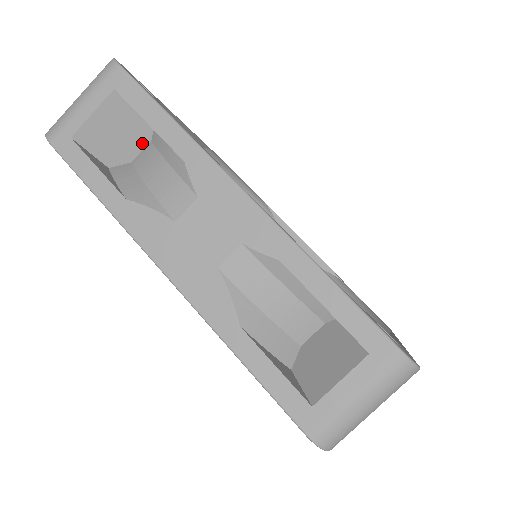
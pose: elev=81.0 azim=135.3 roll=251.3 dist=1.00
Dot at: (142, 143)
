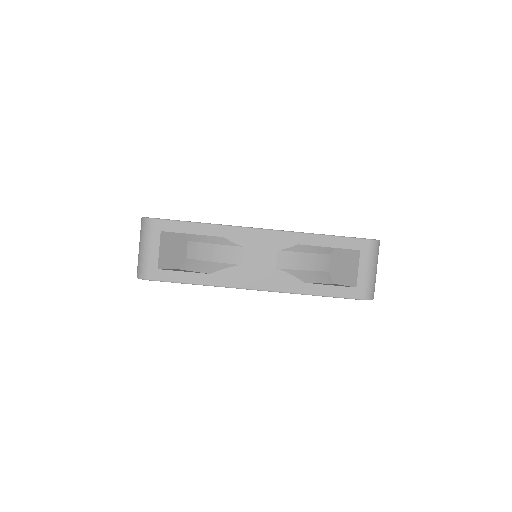
Dot at: (185, 245)
